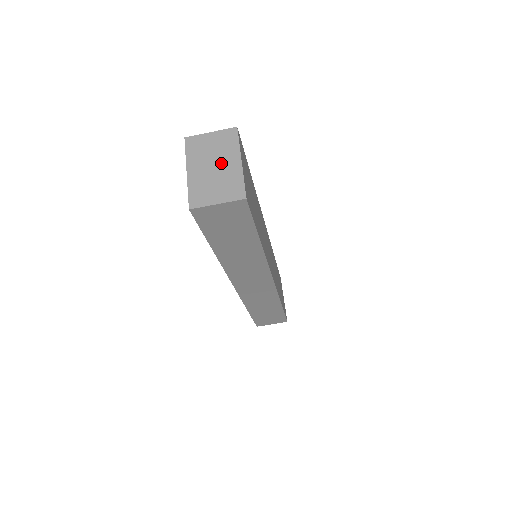
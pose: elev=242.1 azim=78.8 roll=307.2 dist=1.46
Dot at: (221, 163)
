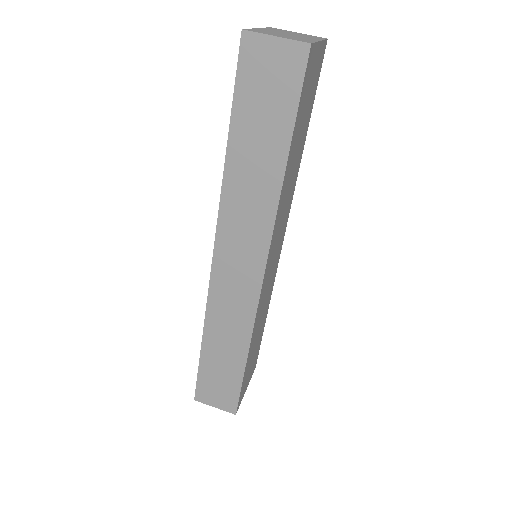
Dot at: (297, 36)
